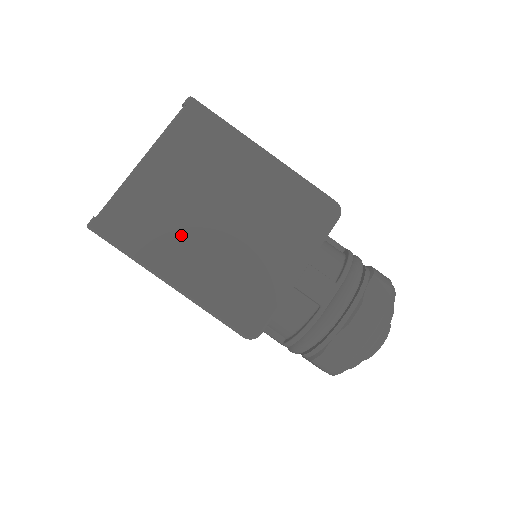
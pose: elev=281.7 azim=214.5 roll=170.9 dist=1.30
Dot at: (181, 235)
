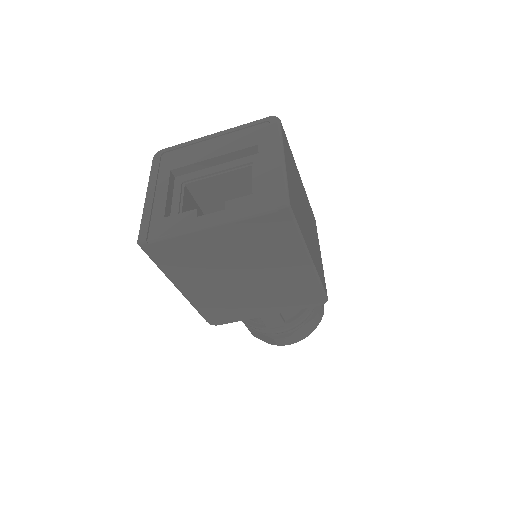
Dot at: (206, 275)
